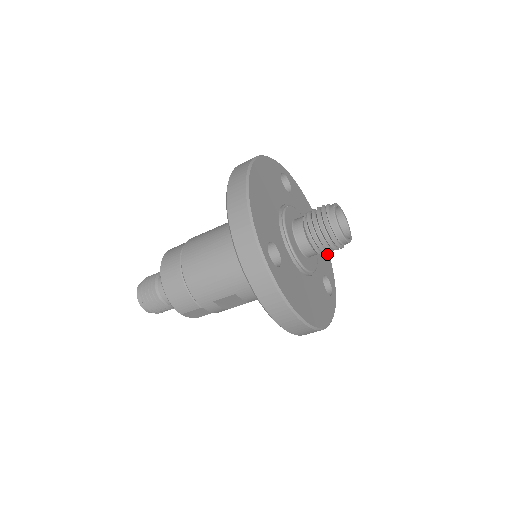
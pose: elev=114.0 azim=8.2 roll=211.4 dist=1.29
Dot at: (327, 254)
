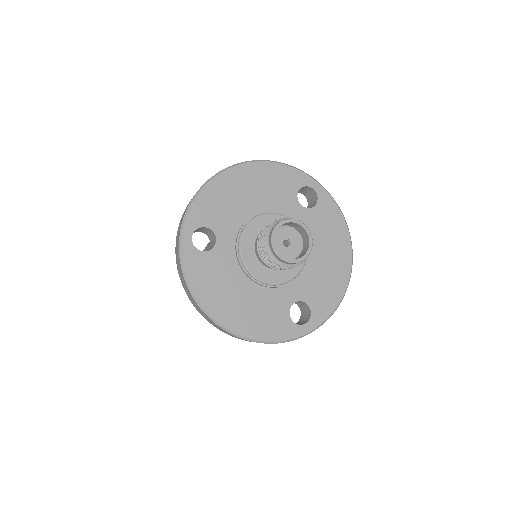
Dot at: (339, 290)
